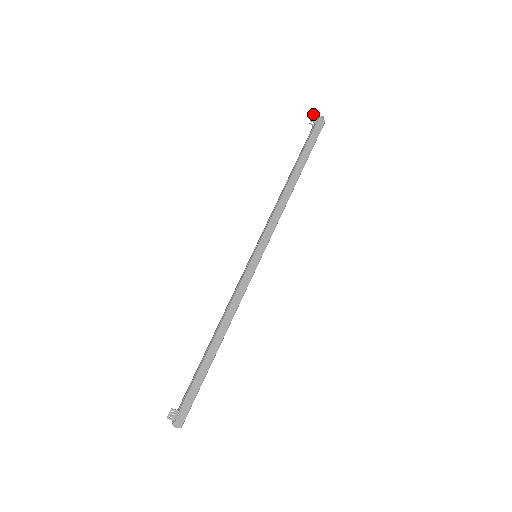
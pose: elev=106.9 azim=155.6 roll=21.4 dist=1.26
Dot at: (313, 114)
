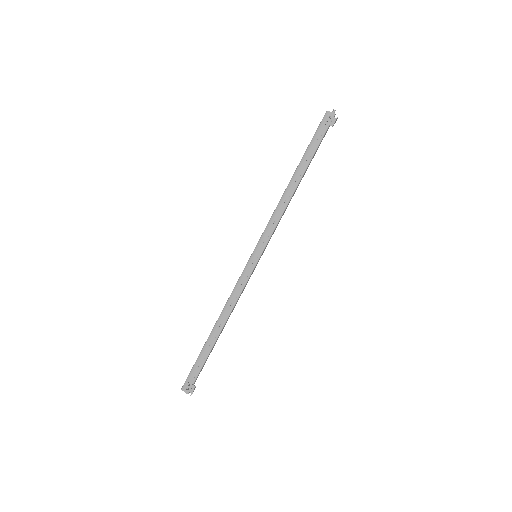
Dot at: (337, 118)
